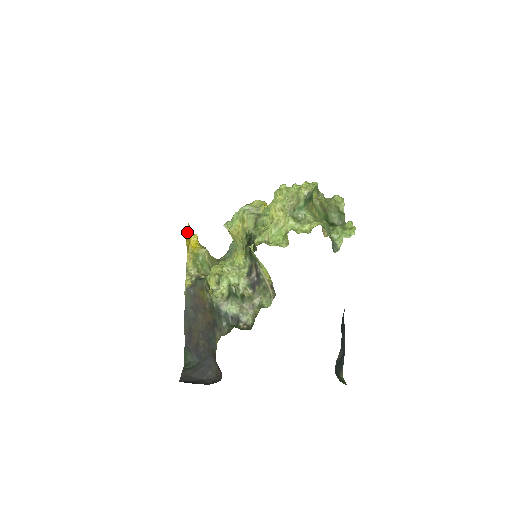
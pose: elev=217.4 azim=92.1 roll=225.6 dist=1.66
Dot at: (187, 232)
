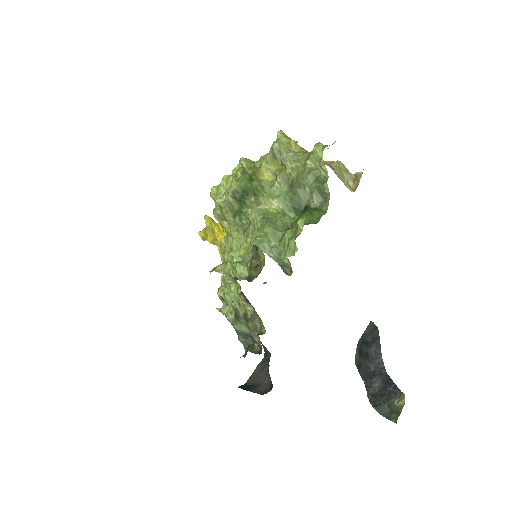
Dot at: (200, 232)
